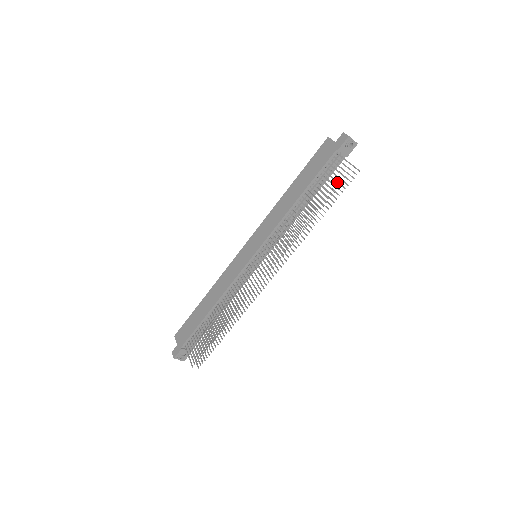
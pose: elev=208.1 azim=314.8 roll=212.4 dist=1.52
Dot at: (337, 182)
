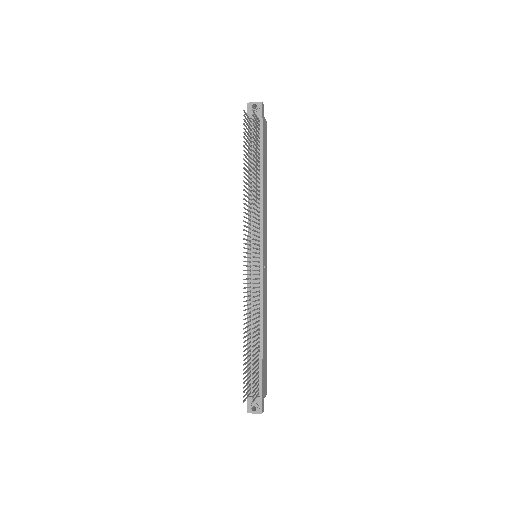
Dot at: (244, 134)
